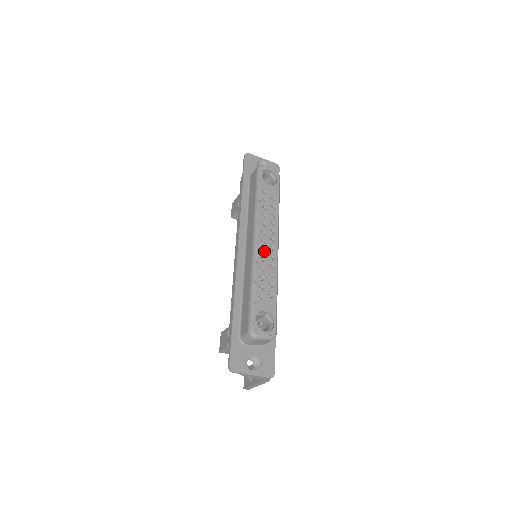
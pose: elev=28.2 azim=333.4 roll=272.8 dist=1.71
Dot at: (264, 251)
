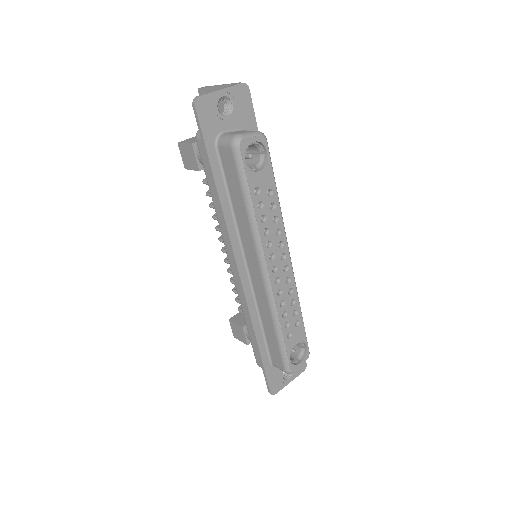
Dot at: (278, 280)
